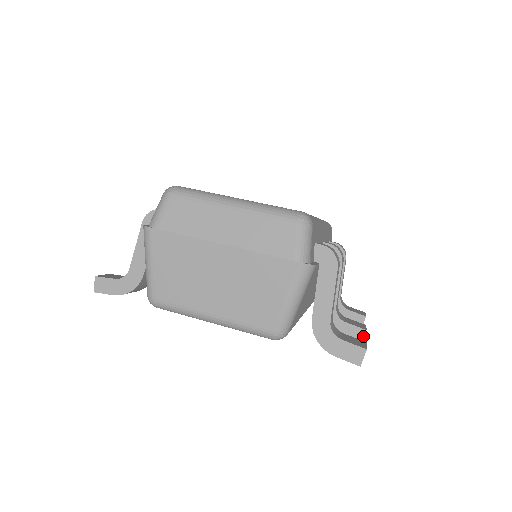
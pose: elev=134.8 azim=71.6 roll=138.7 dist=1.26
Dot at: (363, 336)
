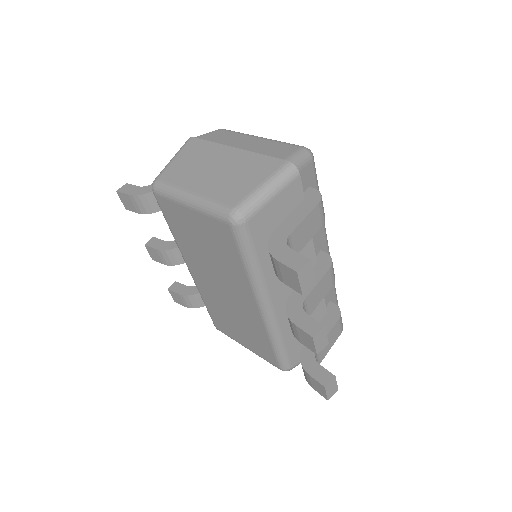
Dot at: (319, 330)
